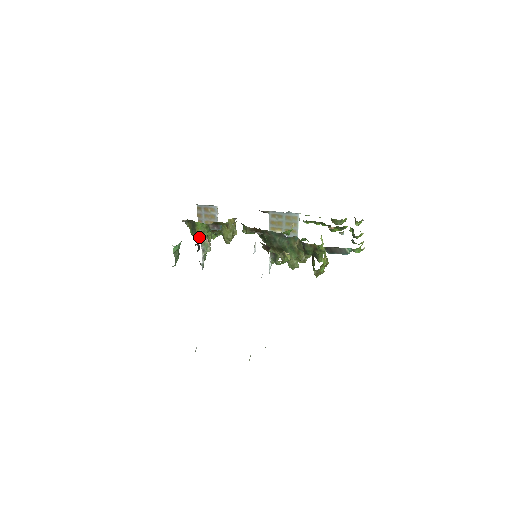
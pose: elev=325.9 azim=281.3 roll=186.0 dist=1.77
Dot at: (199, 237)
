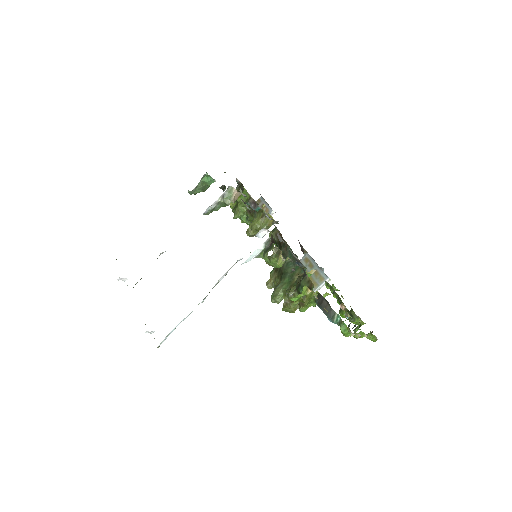
Dot at: (233, 207)
